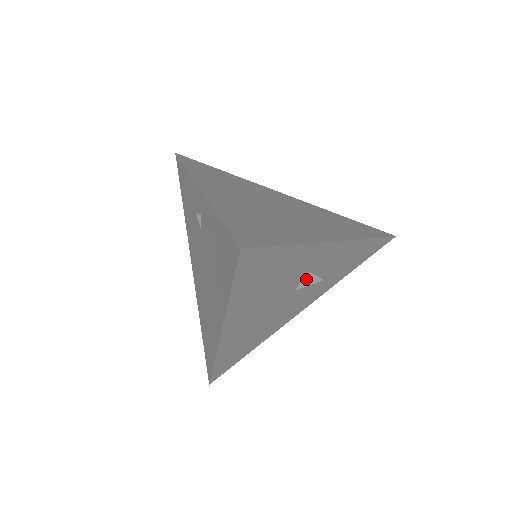
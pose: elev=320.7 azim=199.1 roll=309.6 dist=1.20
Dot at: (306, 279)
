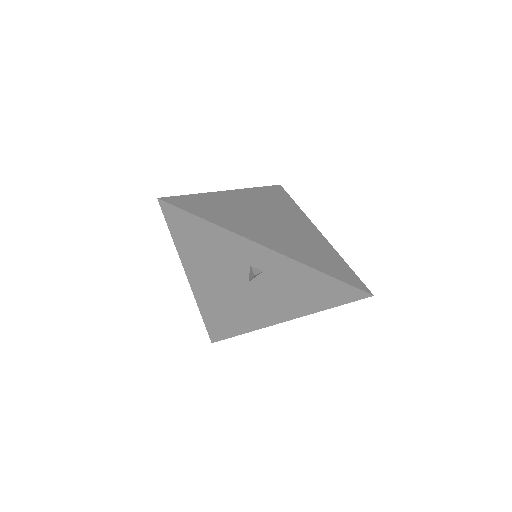
Dot at: (250, 273)
